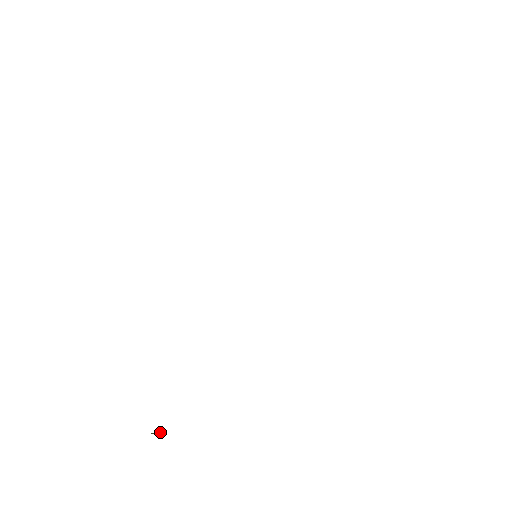
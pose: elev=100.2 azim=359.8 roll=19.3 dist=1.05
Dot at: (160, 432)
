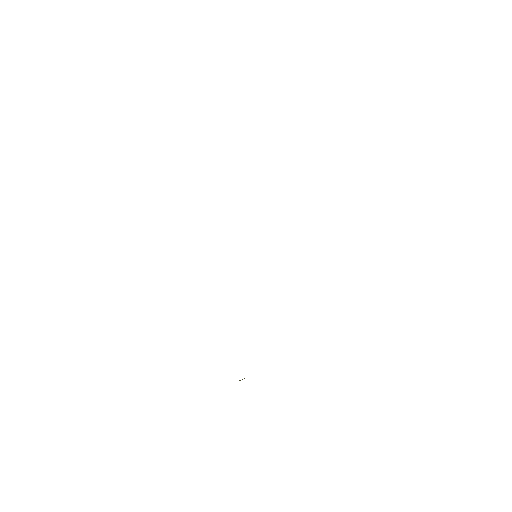
Dot at: occluded
